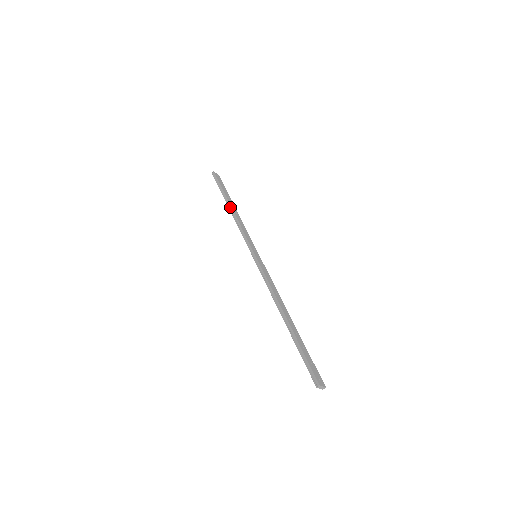
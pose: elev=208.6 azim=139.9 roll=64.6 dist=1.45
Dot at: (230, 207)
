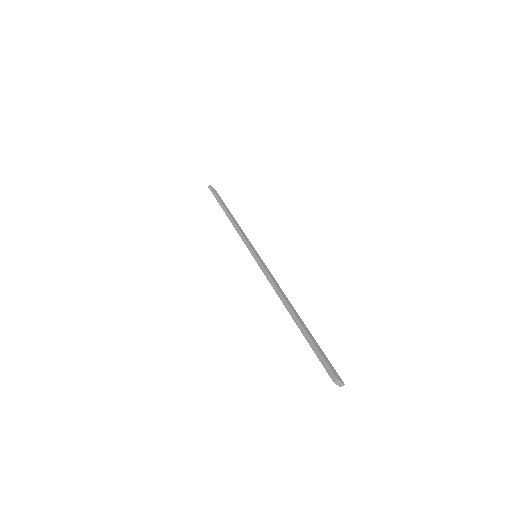
Dot at: (227, 213)
